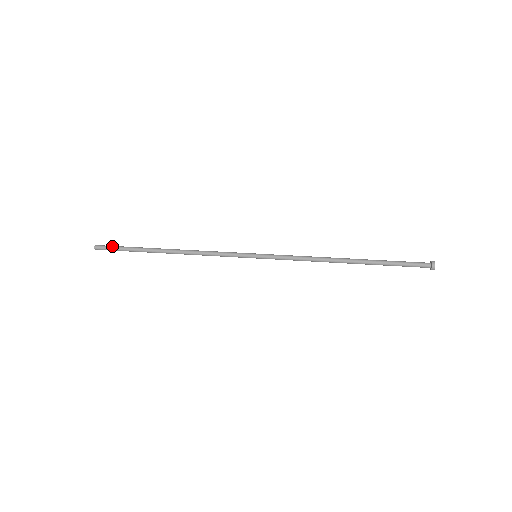
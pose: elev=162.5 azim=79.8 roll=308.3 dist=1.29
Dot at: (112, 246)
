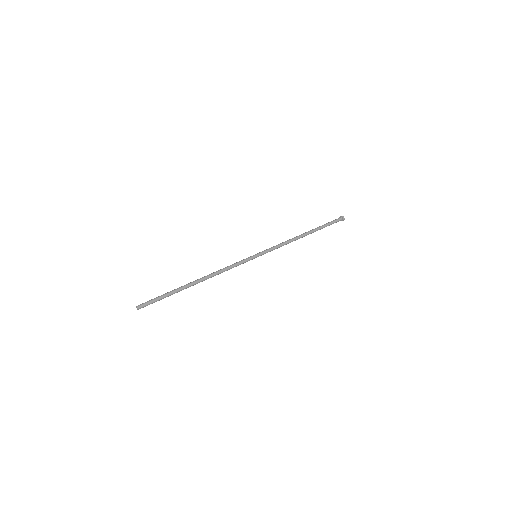
Dot at: (152, 299)
